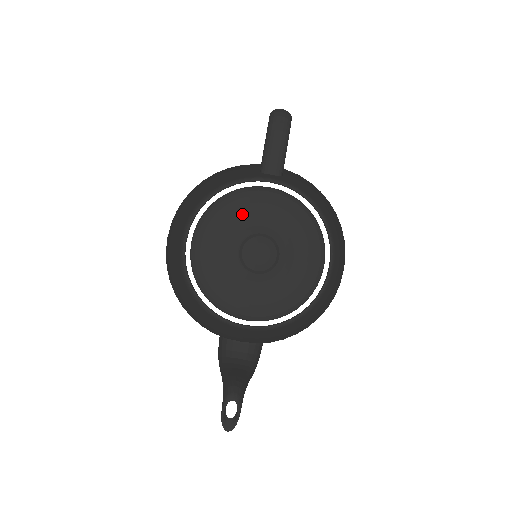
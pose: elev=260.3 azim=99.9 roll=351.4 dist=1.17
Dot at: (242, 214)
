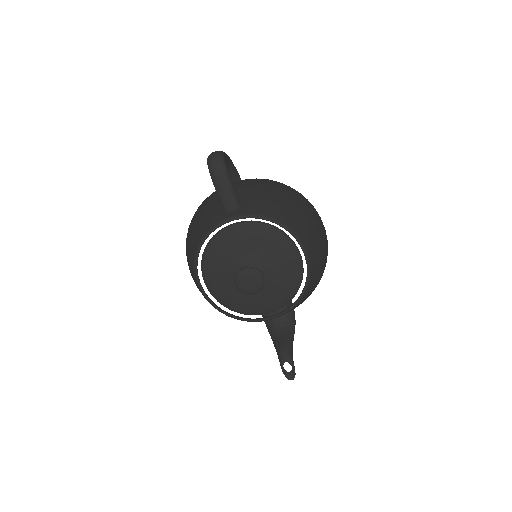
Dot at: (226, 252)
